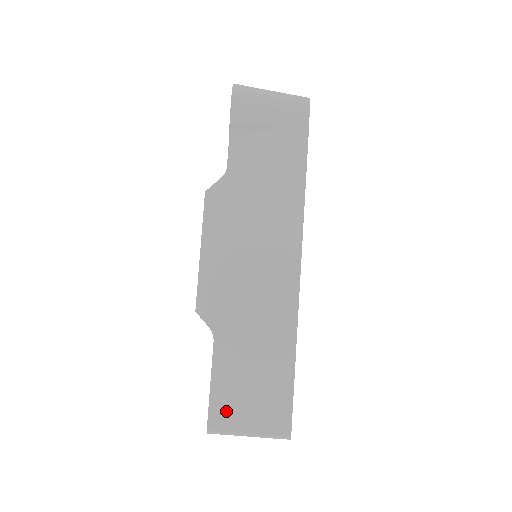
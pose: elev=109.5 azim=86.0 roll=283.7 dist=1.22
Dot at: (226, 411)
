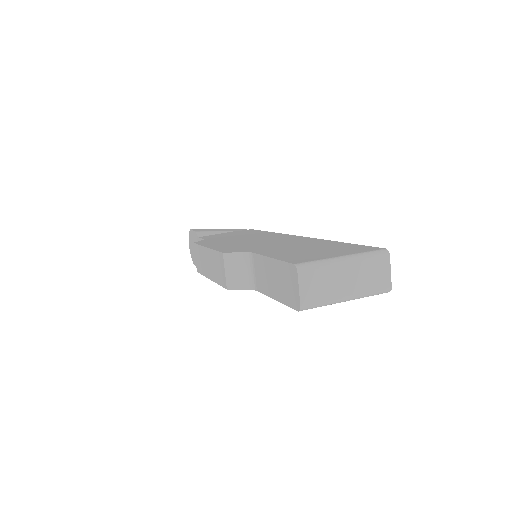
Dot at: (303, 258)
